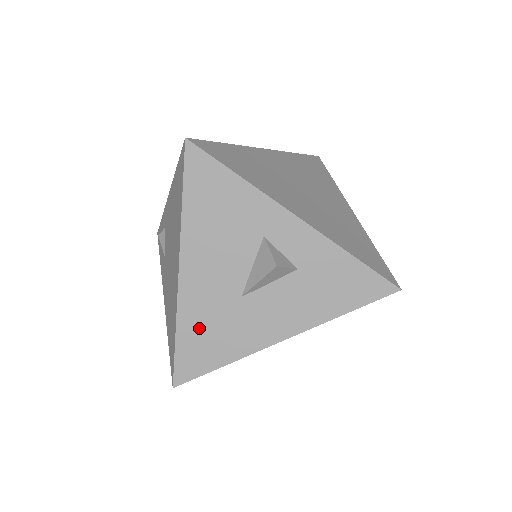
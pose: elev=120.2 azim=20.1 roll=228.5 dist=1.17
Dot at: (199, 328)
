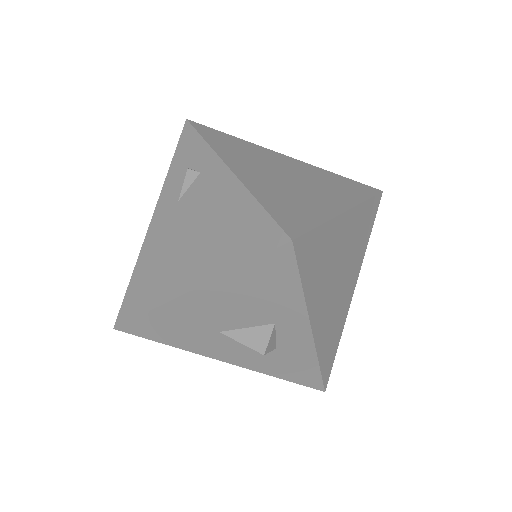
Dot at: (168, 322)
